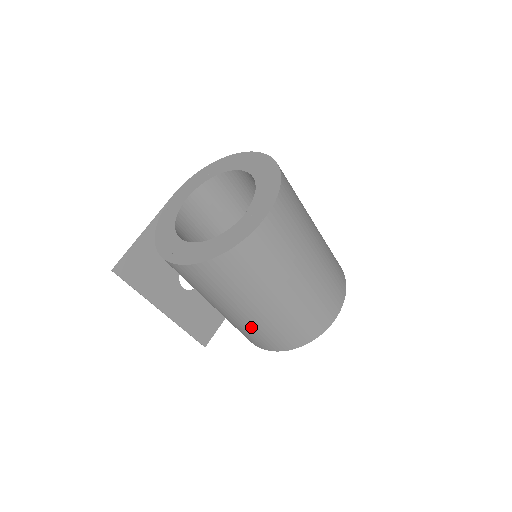
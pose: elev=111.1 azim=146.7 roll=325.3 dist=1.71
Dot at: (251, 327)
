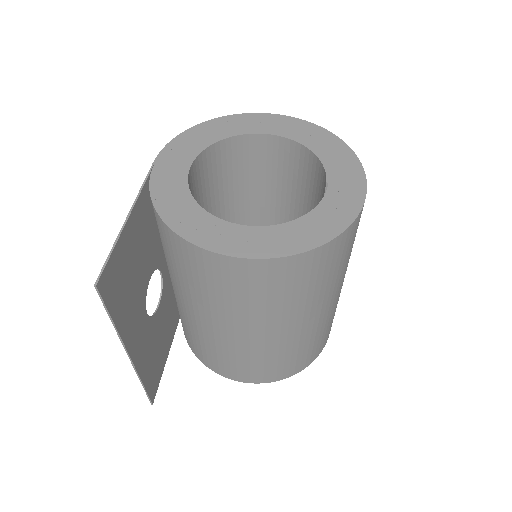
Dot at: (275, 351)
